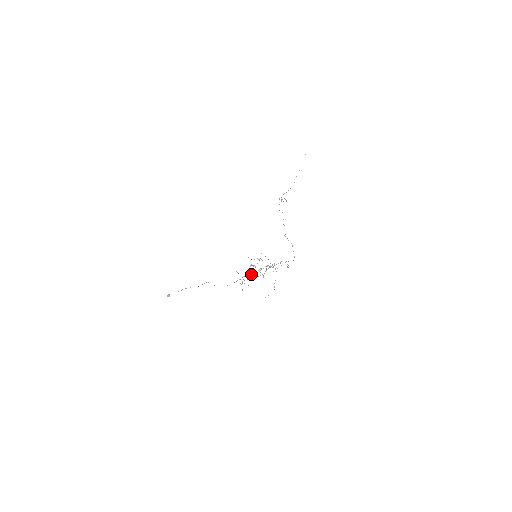
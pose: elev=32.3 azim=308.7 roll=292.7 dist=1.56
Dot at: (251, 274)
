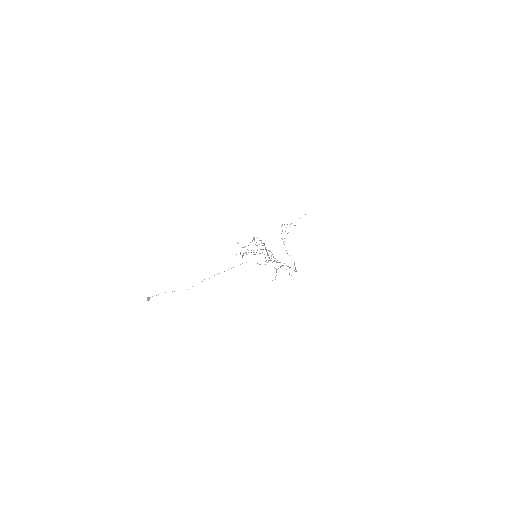
Dot at: (253, 250)
